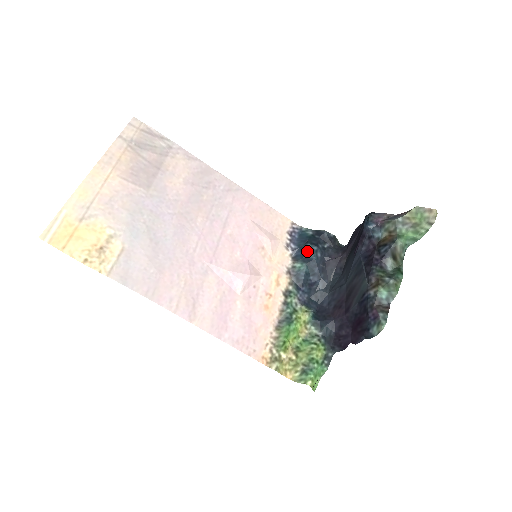
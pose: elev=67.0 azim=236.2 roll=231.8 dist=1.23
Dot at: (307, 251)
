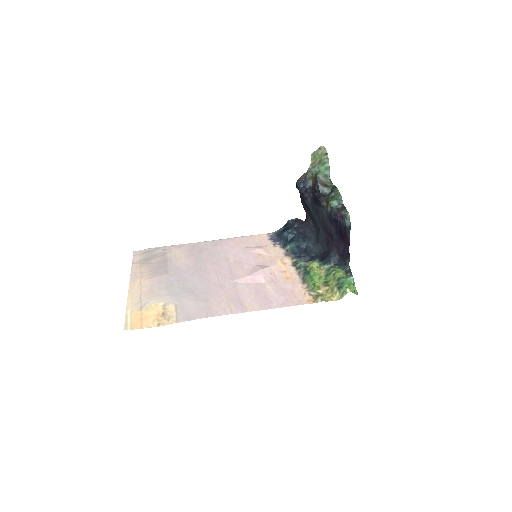
Dot at: (286, 236)
